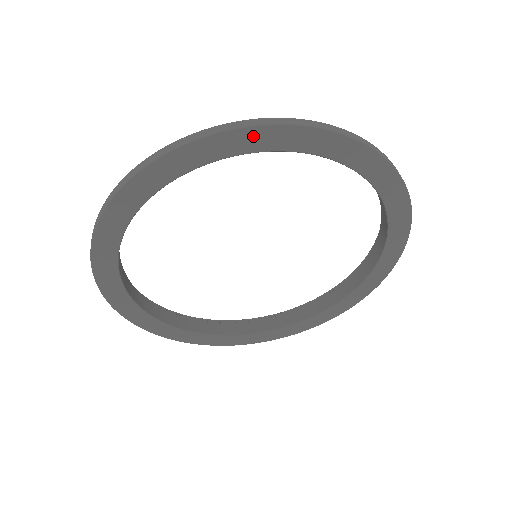
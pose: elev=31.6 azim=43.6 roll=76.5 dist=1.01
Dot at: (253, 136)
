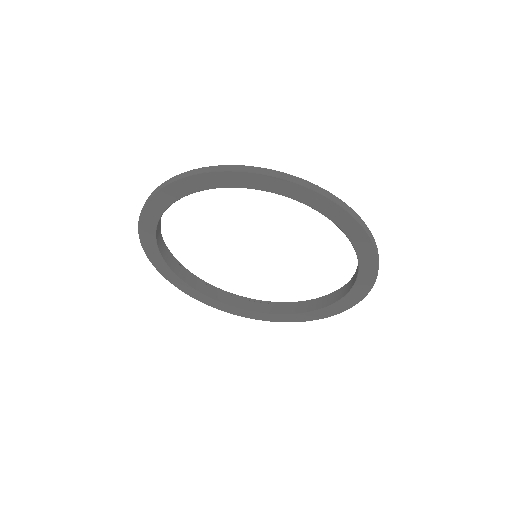
Dot at: (188, 183)
